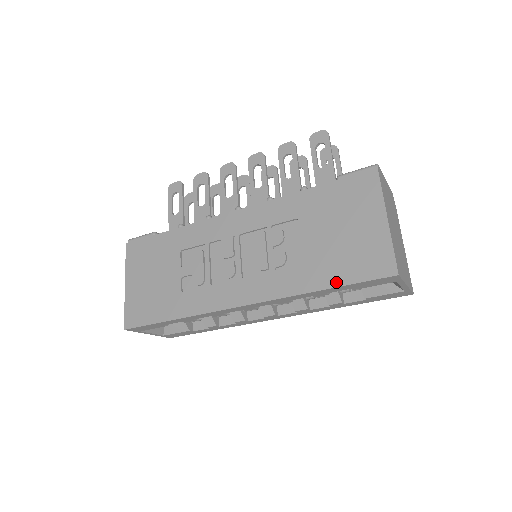
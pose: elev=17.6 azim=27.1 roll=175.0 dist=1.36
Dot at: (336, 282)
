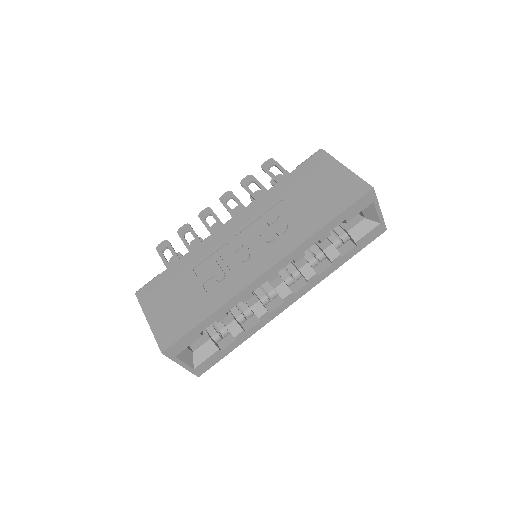
Dot at: (333, 215)
